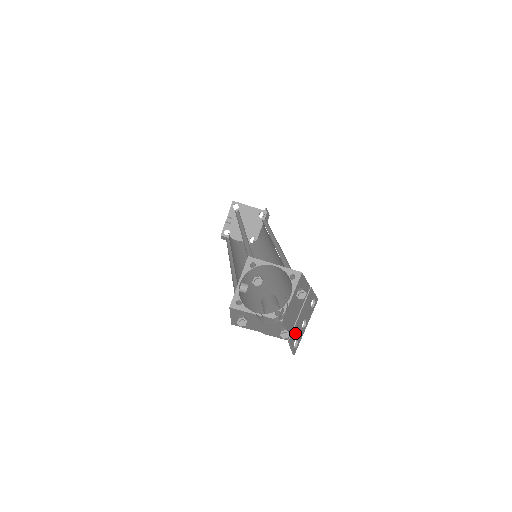
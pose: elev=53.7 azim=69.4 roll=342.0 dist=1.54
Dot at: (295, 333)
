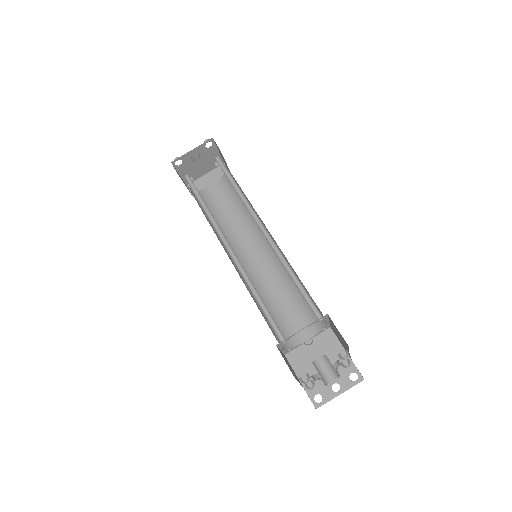
Dot at: (317, 387)
